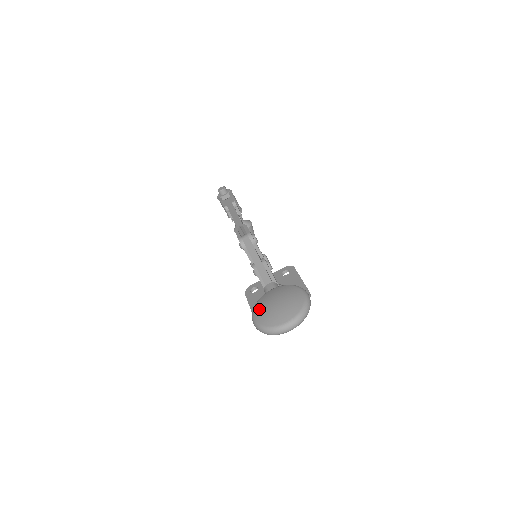
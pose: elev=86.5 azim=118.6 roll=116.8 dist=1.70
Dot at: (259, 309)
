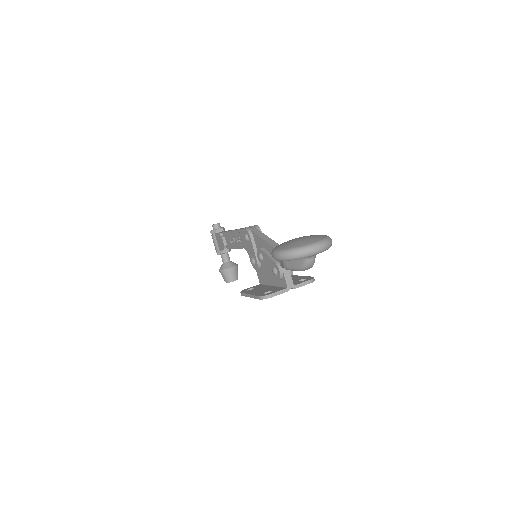
Dot at: (280, 245)
